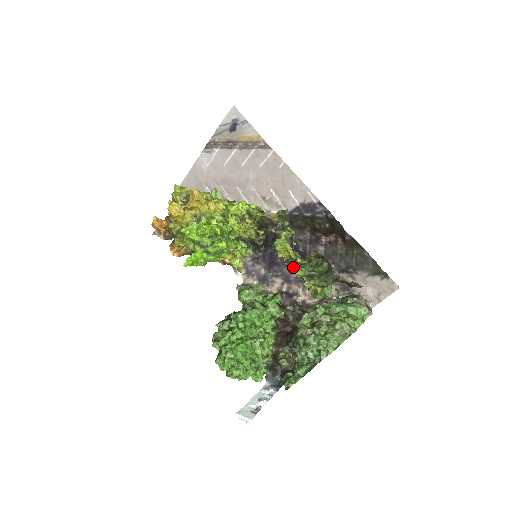
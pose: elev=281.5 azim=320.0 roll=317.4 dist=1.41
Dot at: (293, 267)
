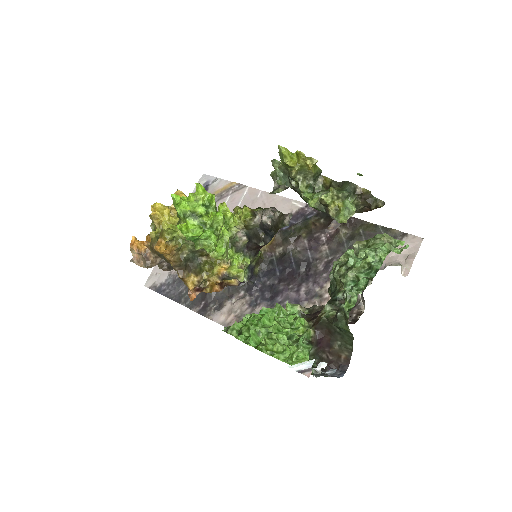
Dot at: (304, 191)
